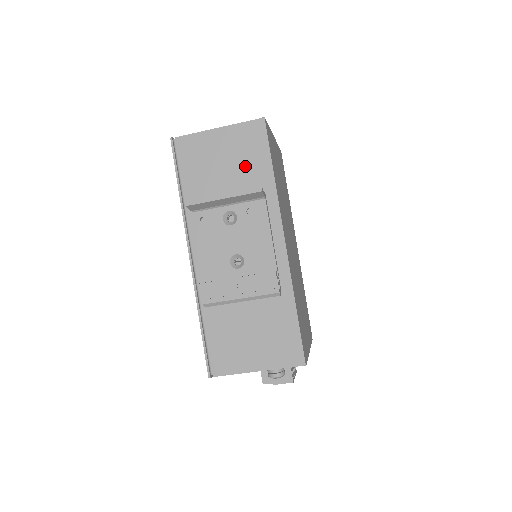
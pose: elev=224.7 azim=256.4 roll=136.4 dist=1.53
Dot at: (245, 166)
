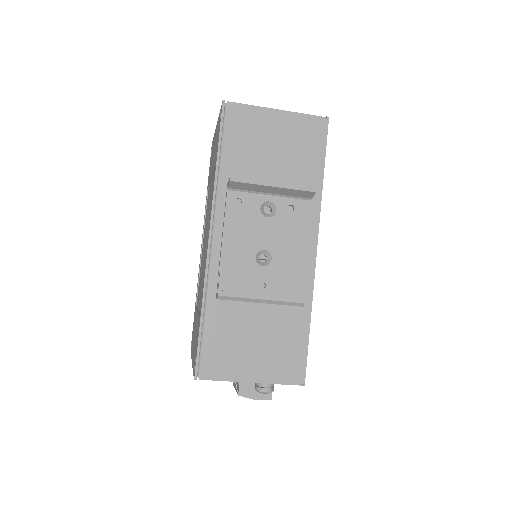
Dot at: (296, 160)
